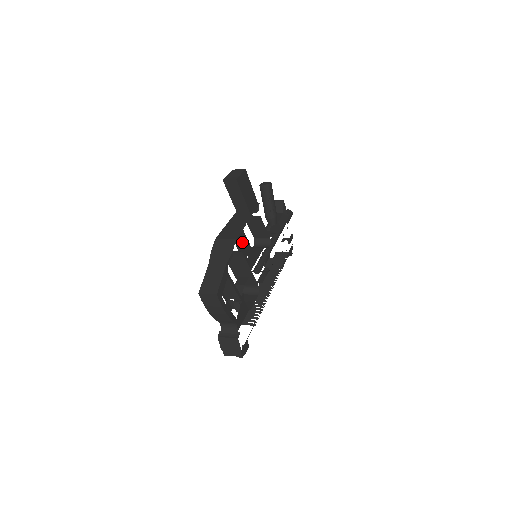
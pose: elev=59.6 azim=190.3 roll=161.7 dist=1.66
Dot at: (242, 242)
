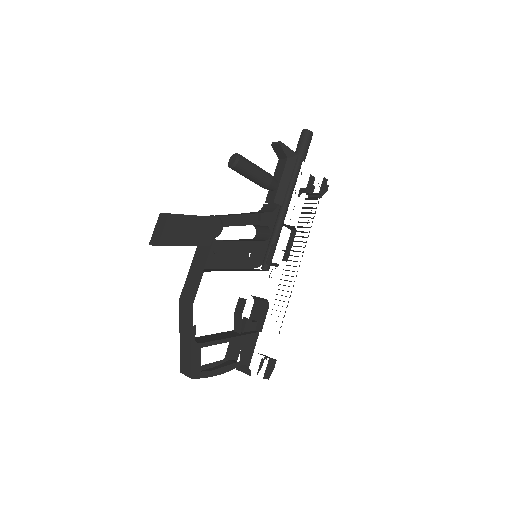
Dot at: (231, 253)
